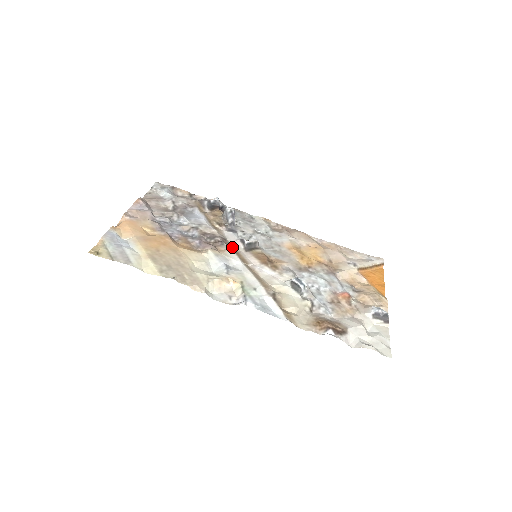
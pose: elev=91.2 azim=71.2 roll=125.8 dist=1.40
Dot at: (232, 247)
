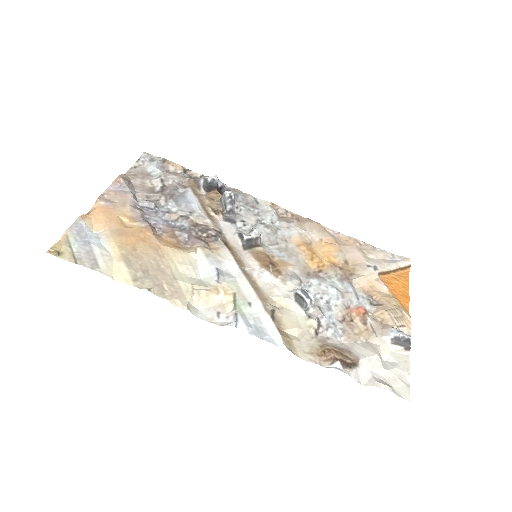
Dot at: (228, 243)
